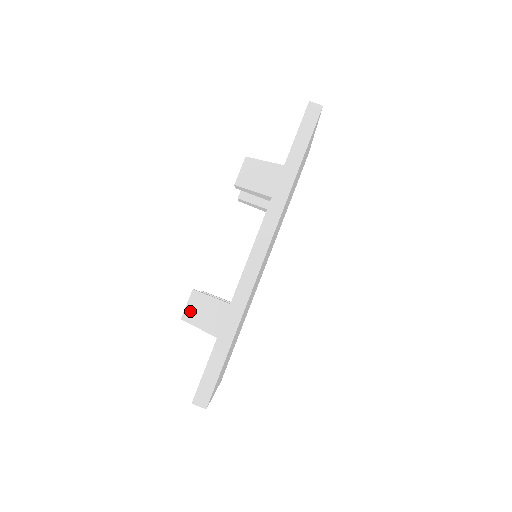
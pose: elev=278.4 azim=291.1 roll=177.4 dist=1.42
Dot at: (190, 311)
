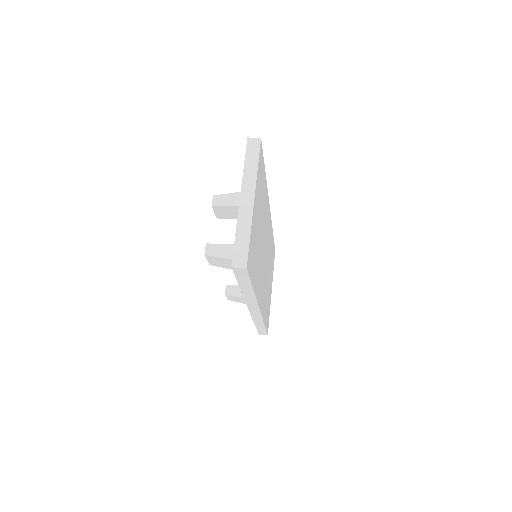
Dot at: occluded
